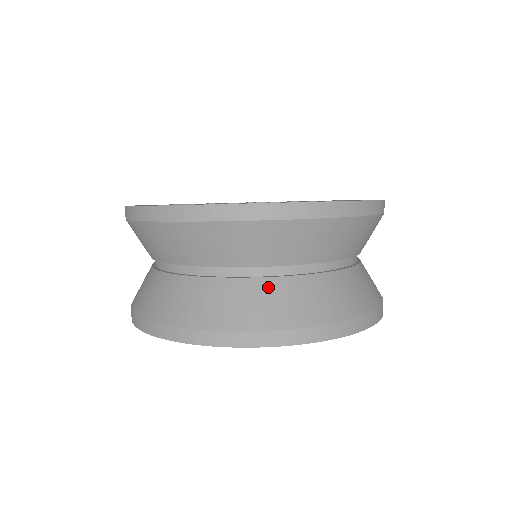
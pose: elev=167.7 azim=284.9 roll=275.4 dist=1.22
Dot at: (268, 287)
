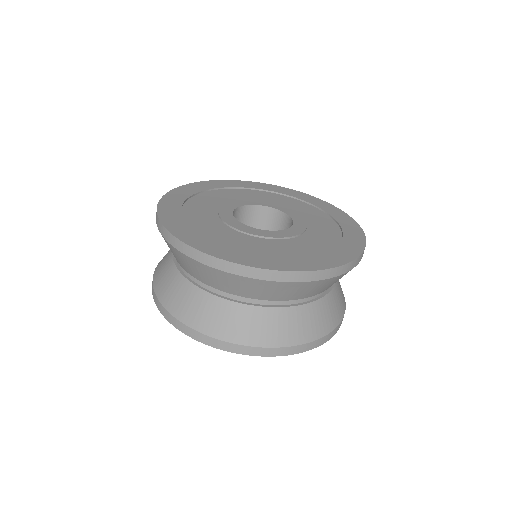
Dot at: (194, 293)
